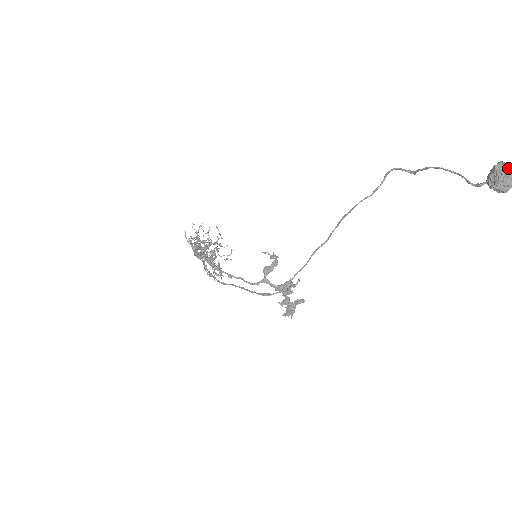
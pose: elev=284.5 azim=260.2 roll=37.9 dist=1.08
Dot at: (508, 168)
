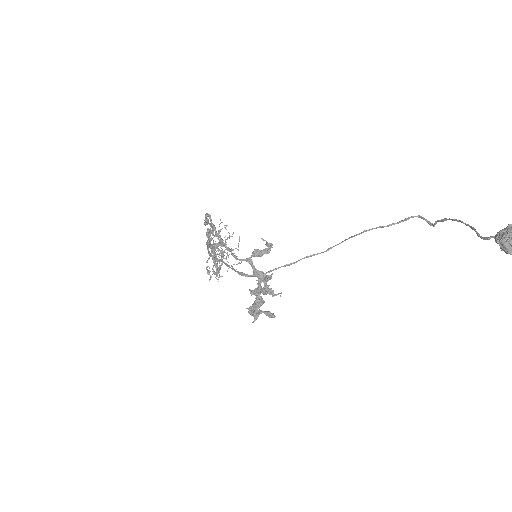
Dot at: out of frame
